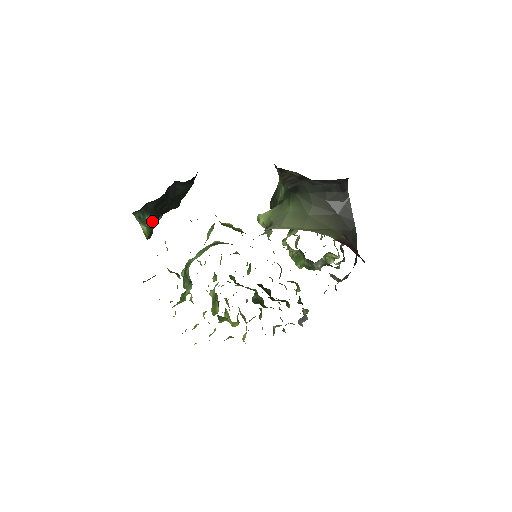
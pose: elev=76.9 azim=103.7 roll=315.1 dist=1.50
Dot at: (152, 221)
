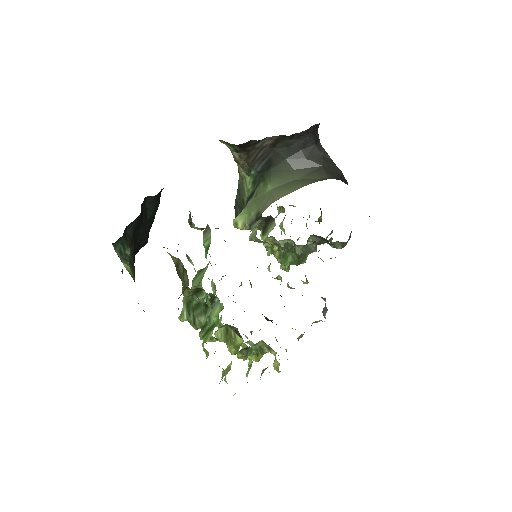
Dot at: (132, 258)
